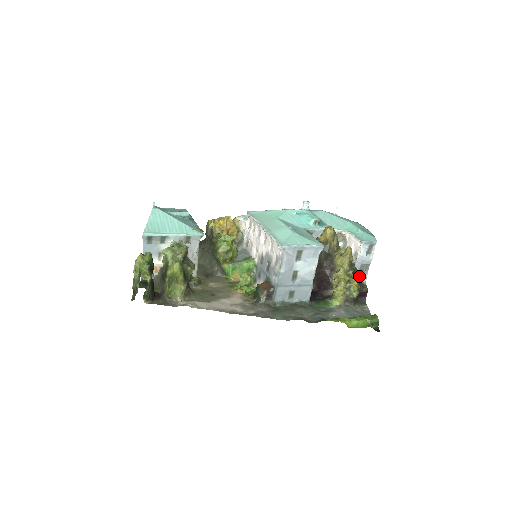
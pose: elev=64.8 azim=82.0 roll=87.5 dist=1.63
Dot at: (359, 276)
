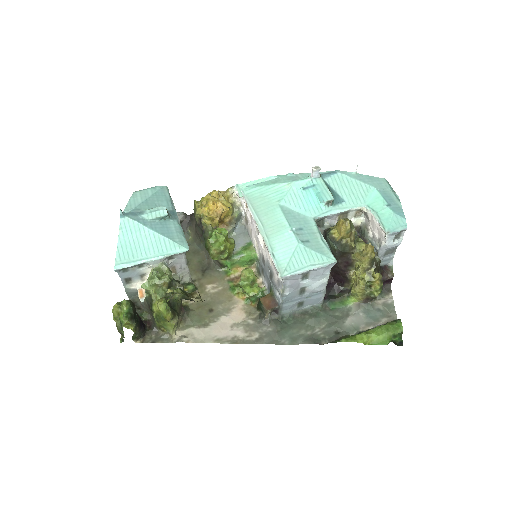
Dot at: (384, 259)
